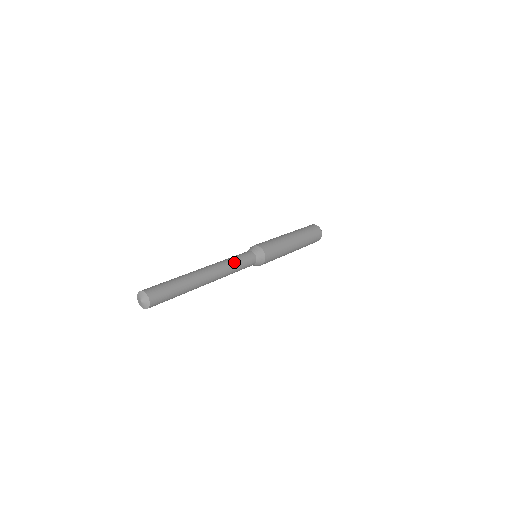
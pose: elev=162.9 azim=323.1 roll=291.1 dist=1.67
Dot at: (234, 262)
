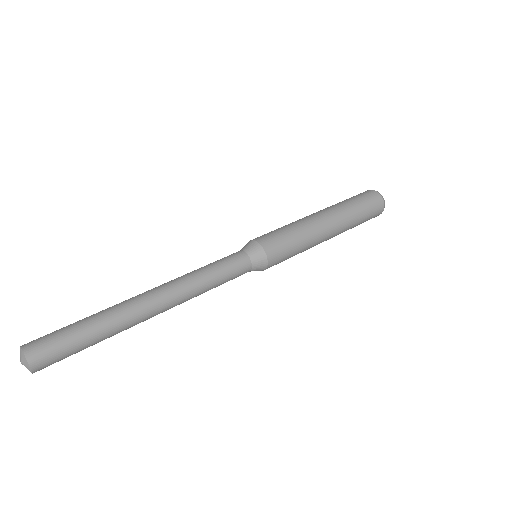
Dot at: (205, 273)
